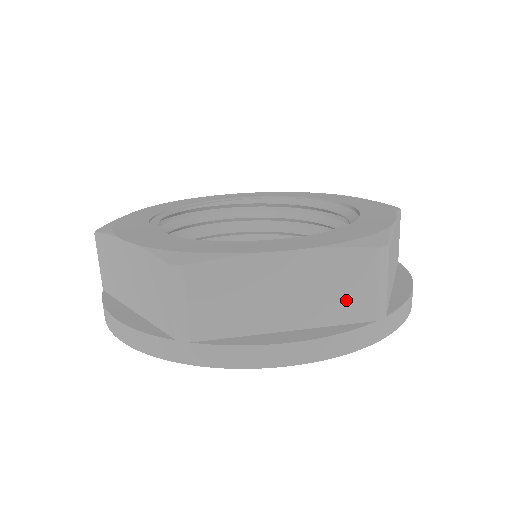
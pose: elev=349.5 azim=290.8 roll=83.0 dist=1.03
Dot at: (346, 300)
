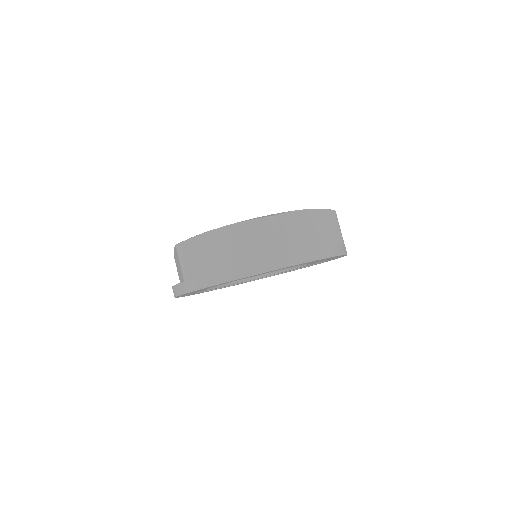
Dot at: (331, 233)
